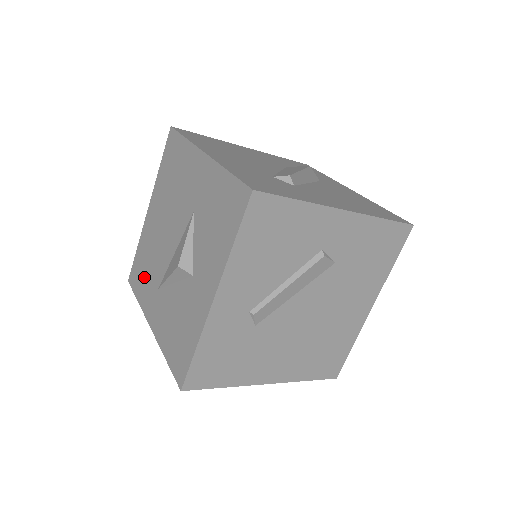
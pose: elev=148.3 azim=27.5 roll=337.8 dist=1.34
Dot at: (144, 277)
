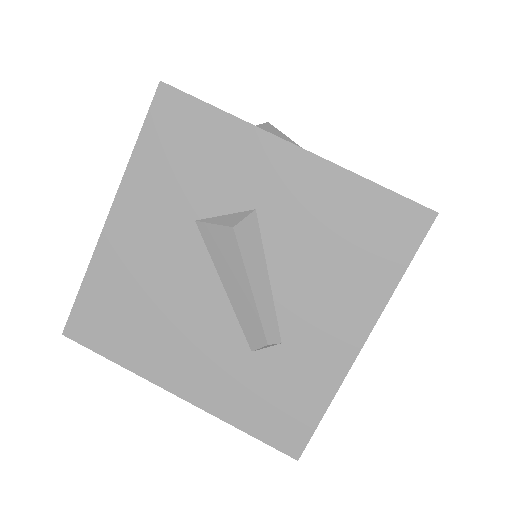
Dot at: occluded
